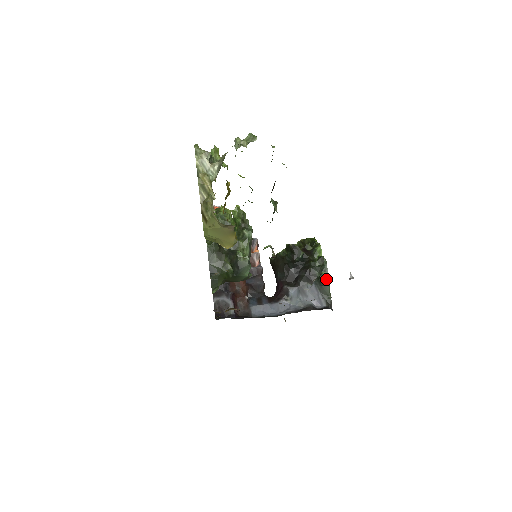
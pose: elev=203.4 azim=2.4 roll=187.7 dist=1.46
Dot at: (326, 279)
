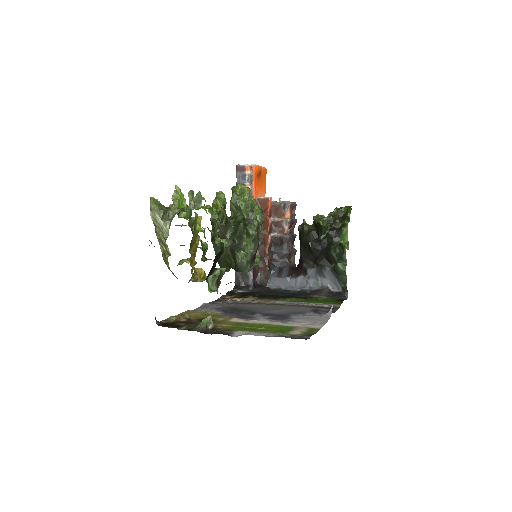
Dot at: (341, 270)
